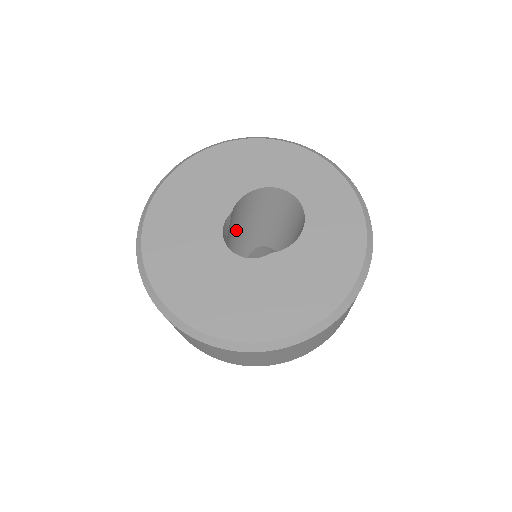
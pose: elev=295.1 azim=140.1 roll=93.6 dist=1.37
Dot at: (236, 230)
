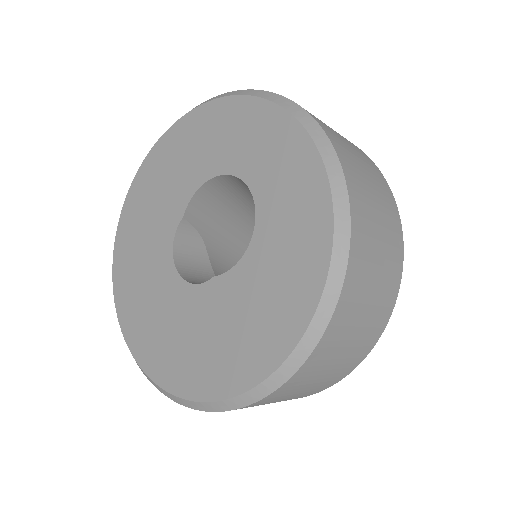
Dot at: (234, 222)
